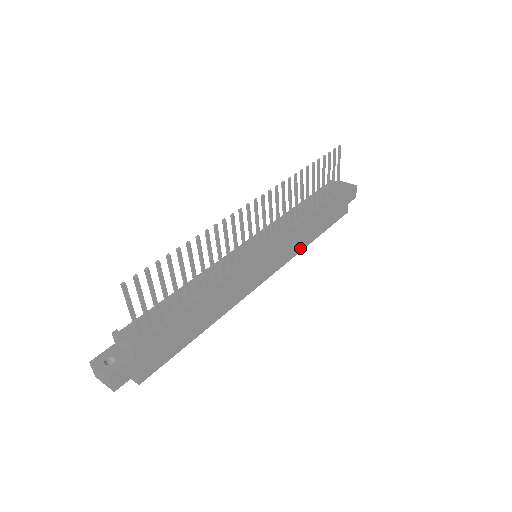
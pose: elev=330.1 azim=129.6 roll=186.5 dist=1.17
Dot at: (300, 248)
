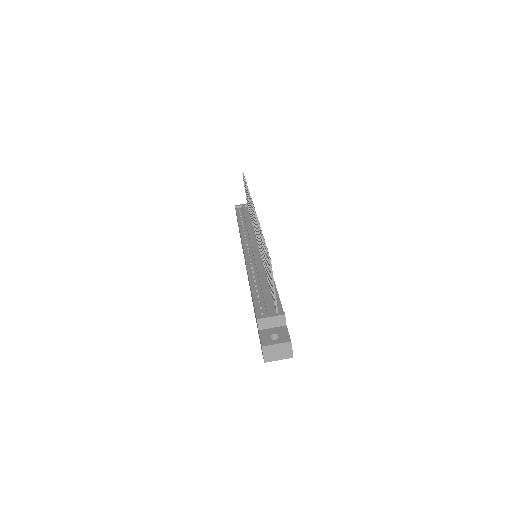
Dot at: occluded
